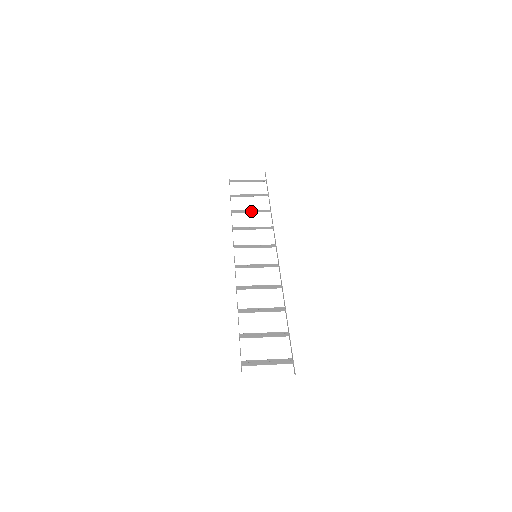
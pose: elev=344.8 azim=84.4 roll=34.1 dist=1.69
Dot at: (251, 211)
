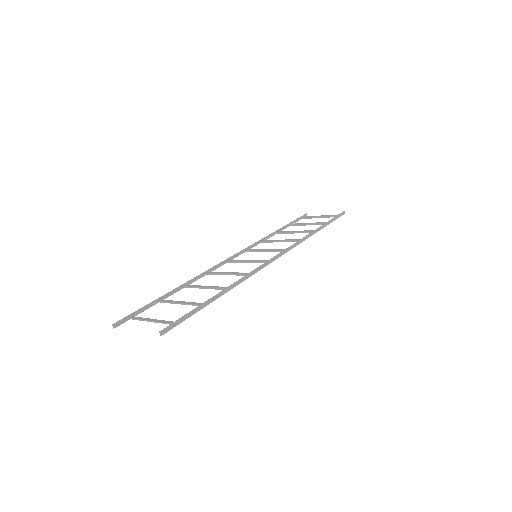
Dot at: (293, 231)
